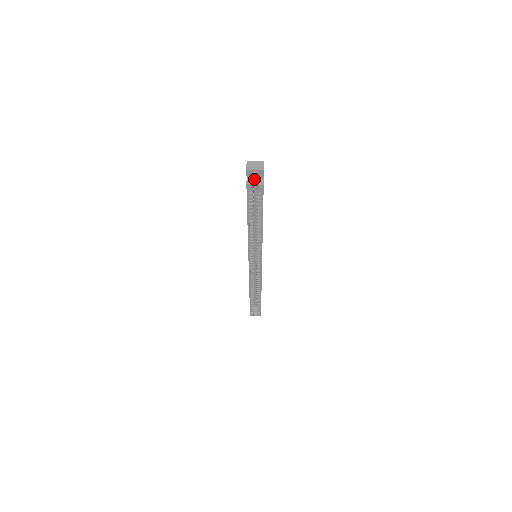
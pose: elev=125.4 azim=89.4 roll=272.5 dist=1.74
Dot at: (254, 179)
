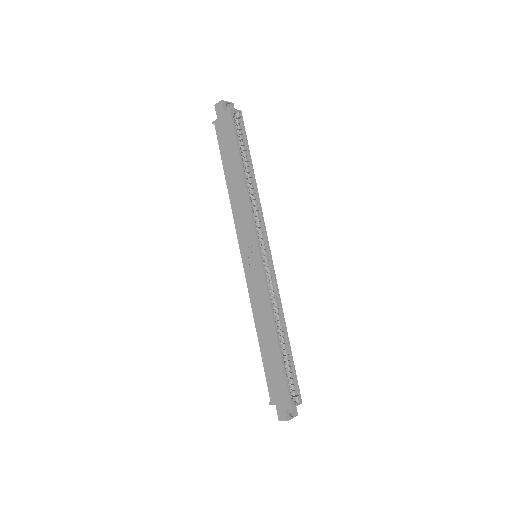
Dot at: occluded
